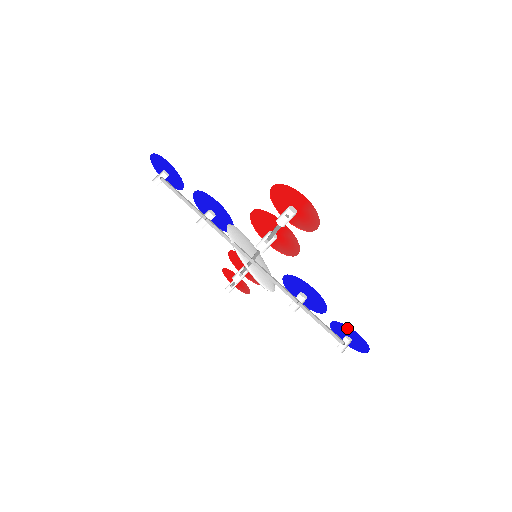
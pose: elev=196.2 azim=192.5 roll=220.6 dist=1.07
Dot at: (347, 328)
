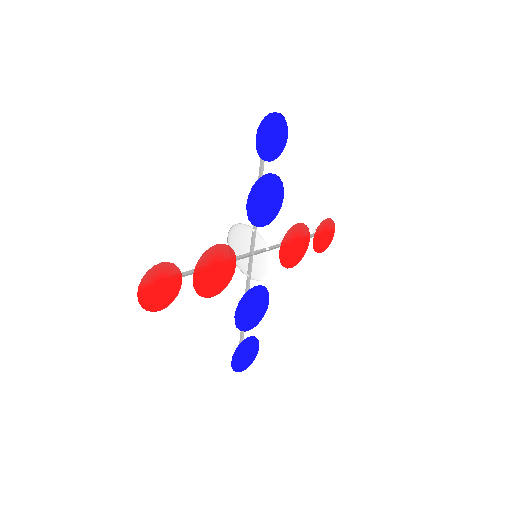
Dot at: (238, 351)
